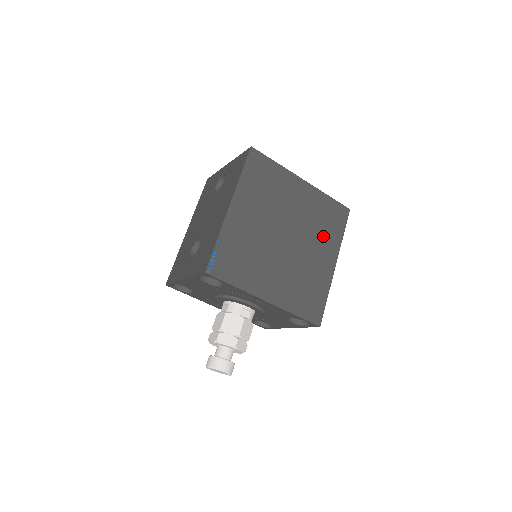
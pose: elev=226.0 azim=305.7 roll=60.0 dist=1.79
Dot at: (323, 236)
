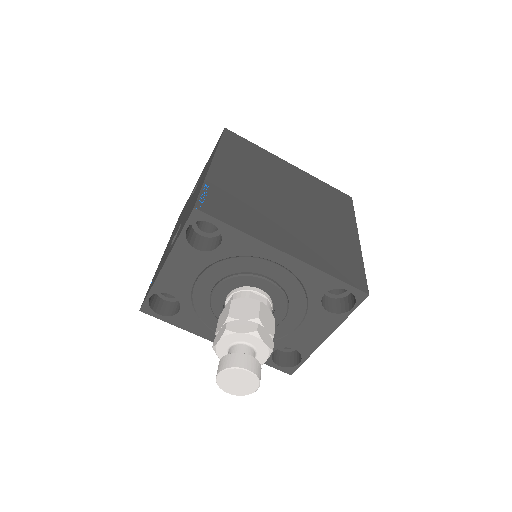
Dot at: (332, 211)
